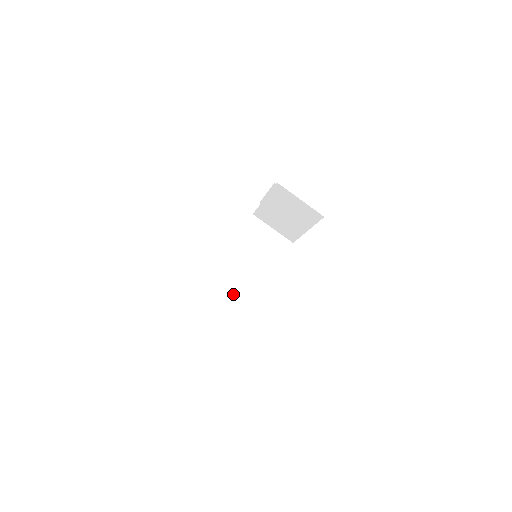
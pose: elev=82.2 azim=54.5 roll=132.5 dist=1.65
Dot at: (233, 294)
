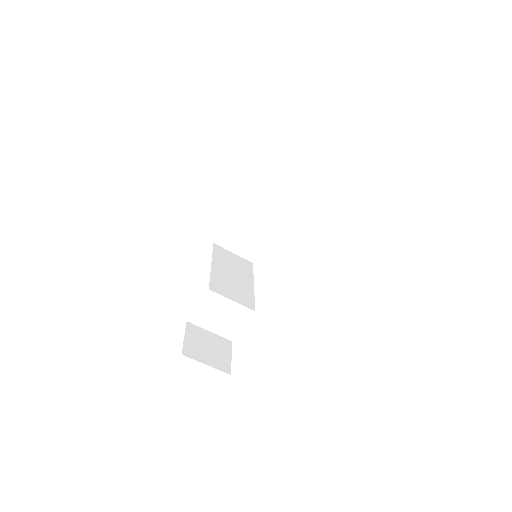
Dot at: (228, 306)
